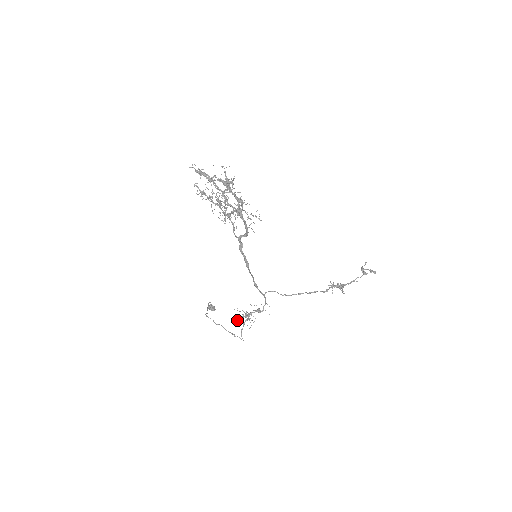
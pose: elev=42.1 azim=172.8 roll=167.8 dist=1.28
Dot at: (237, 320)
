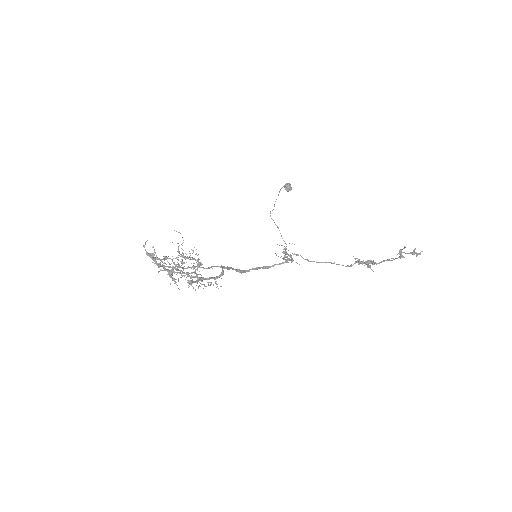
Dot at: (276, 255)
